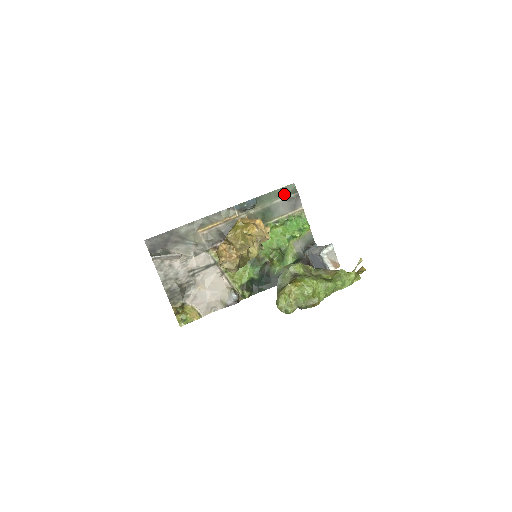
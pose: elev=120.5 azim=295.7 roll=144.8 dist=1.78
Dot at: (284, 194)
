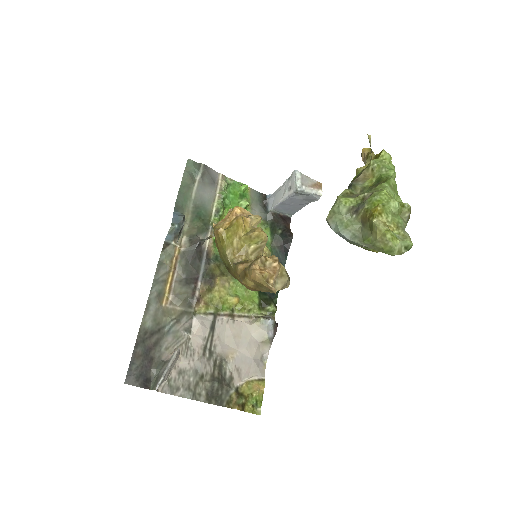
Dot at: (192, 179)
